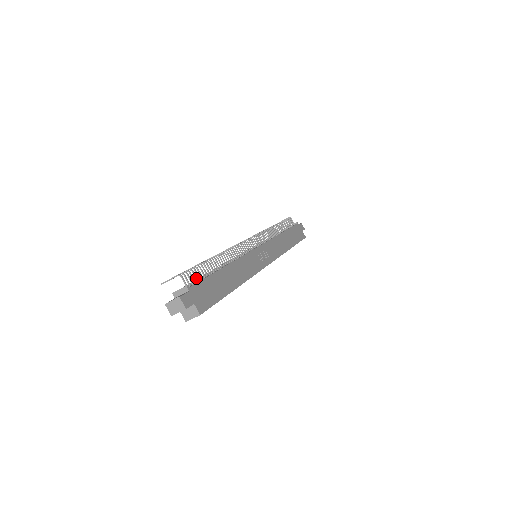
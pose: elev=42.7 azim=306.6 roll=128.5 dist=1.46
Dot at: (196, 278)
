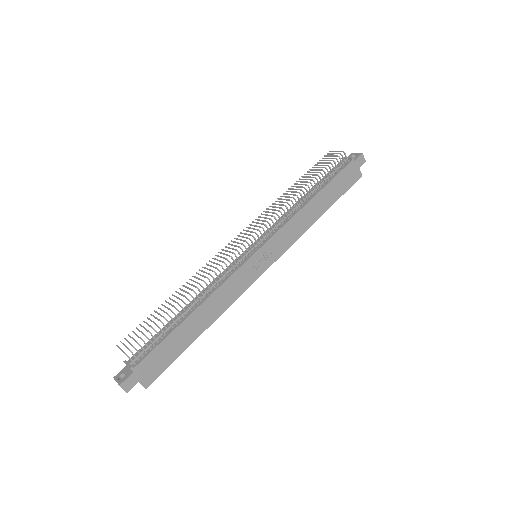
Dot at: (148, 347)
